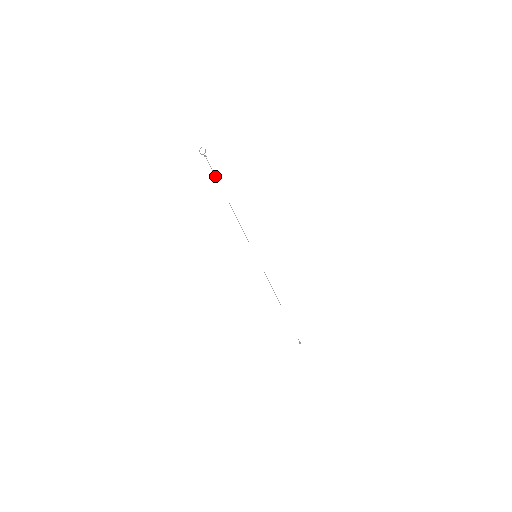
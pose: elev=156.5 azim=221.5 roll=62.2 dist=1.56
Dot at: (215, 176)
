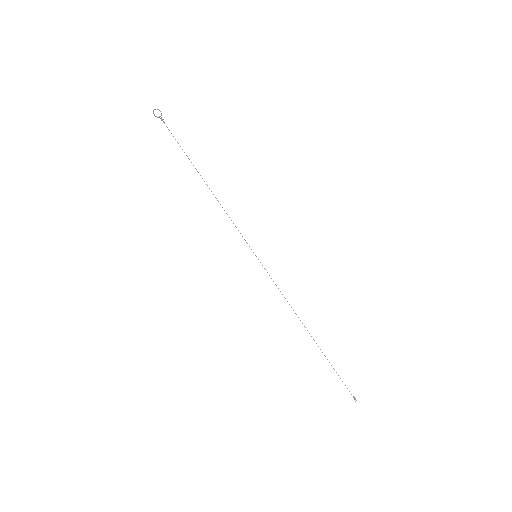
Dot at: occluded
